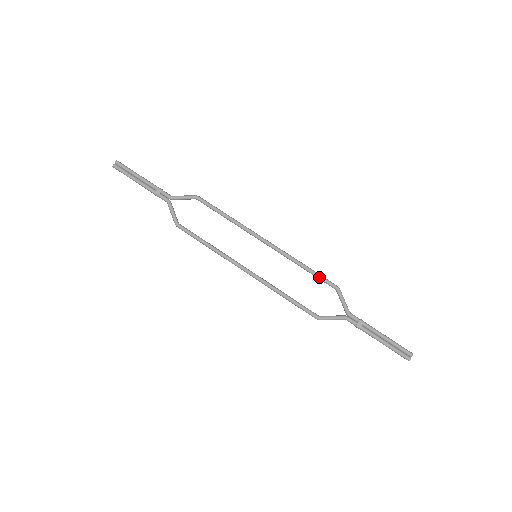
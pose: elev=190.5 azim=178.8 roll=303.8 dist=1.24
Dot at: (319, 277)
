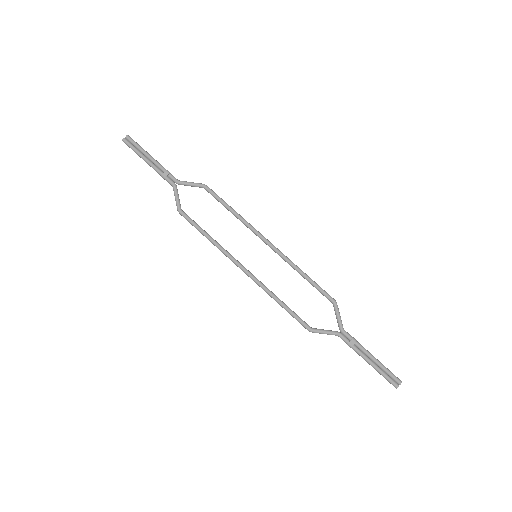
Dot at: (317, 288)
